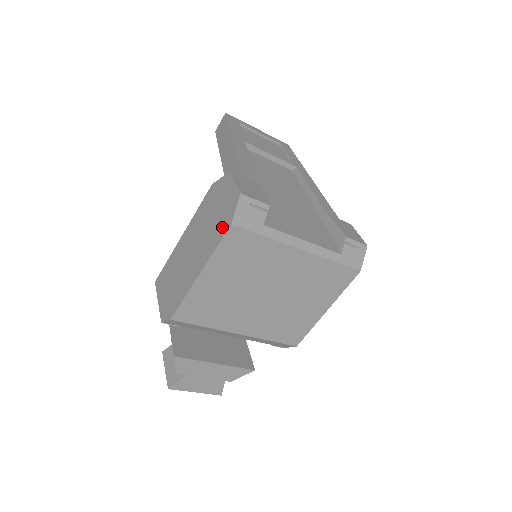
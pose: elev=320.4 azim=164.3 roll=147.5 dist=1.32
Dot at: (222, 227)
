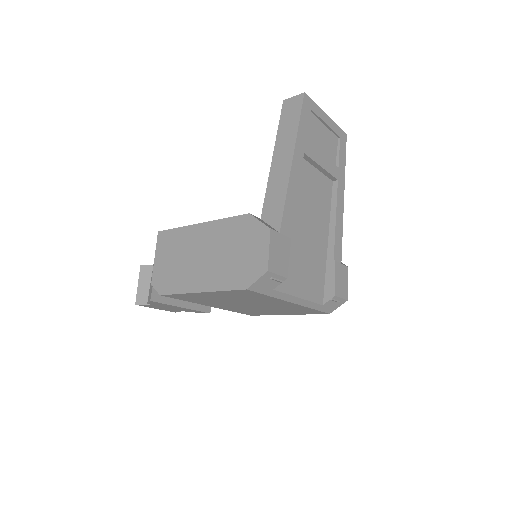
Dot at: (238, 279)
